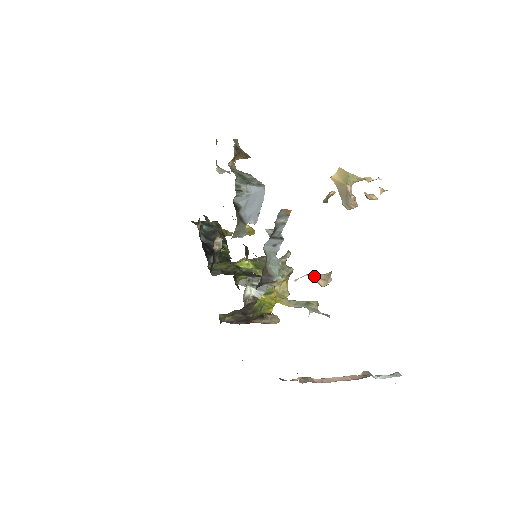
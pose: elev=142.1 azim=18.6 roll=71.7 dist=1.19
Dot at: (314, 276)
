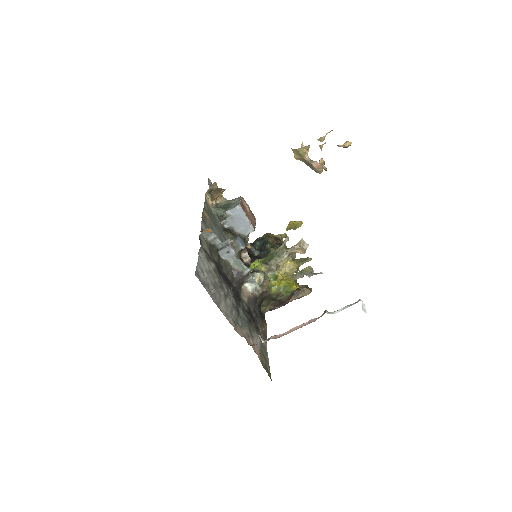
Dot at: (290, 250)
